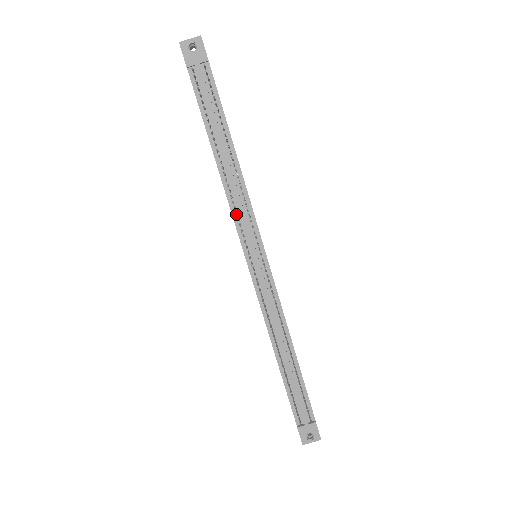
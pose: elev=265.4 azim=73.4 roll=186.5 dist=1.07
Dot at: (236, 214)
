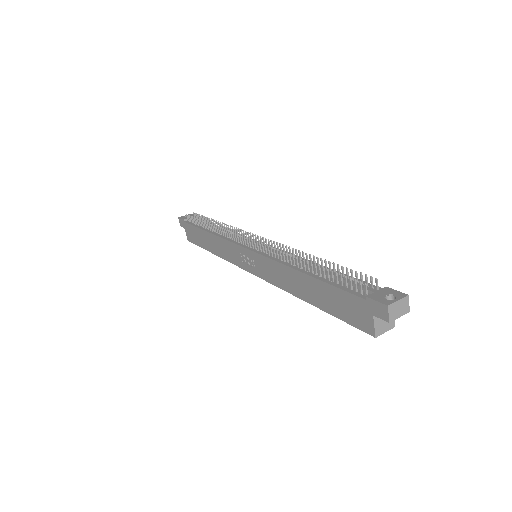
Dot at: (228, 230)
